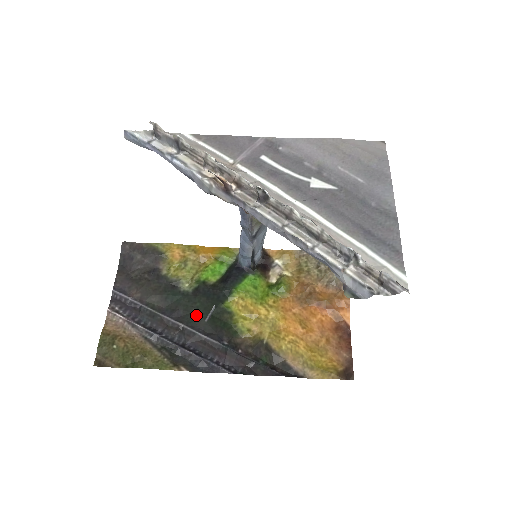
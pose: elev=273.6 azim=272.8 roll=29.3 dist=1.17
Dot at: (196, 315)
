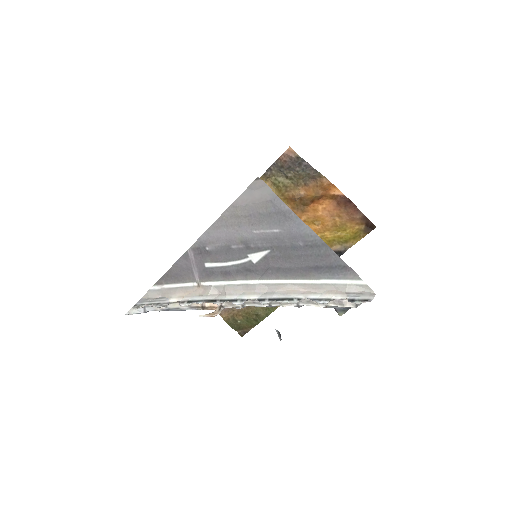
Dot at: occluded
